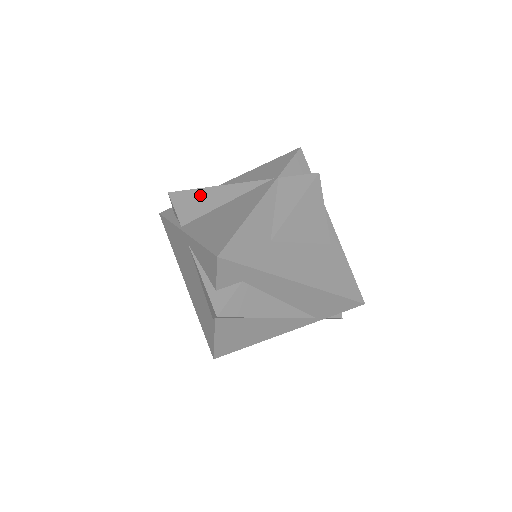
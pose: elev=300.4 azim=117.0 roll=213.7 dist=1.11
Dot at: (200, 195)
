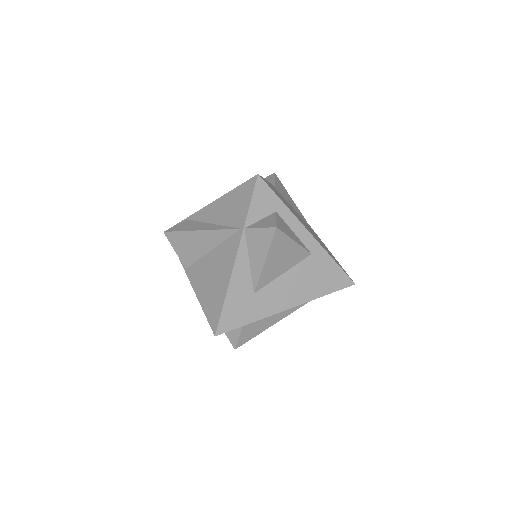
Dot at: (188, 239)
